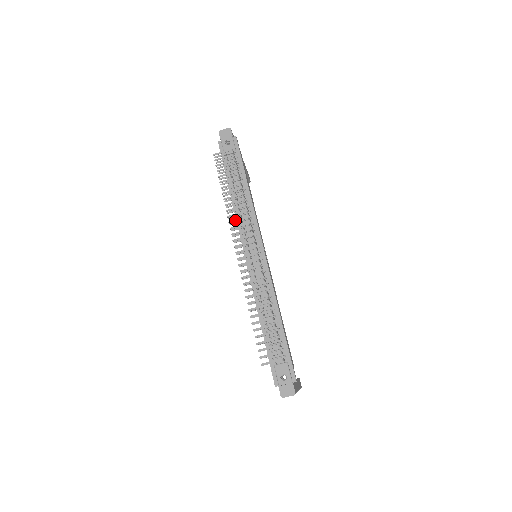
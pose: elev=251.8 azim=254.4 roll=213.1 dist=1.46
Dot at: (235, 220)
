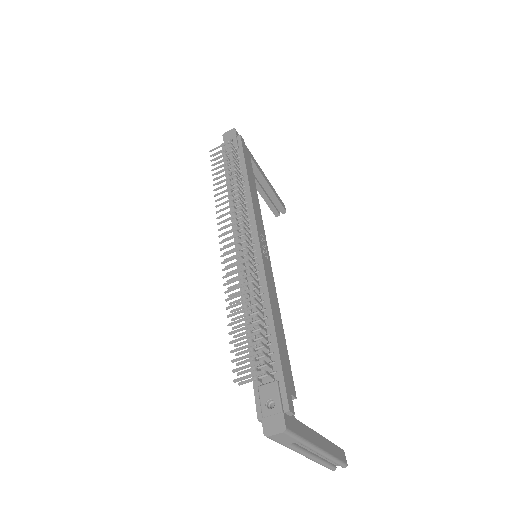
Dot at: (223, 208)
